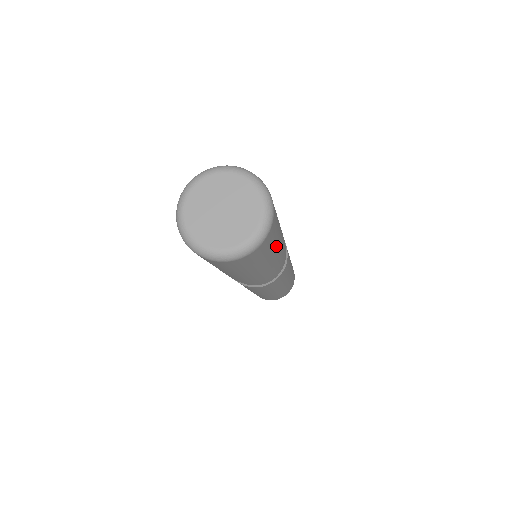
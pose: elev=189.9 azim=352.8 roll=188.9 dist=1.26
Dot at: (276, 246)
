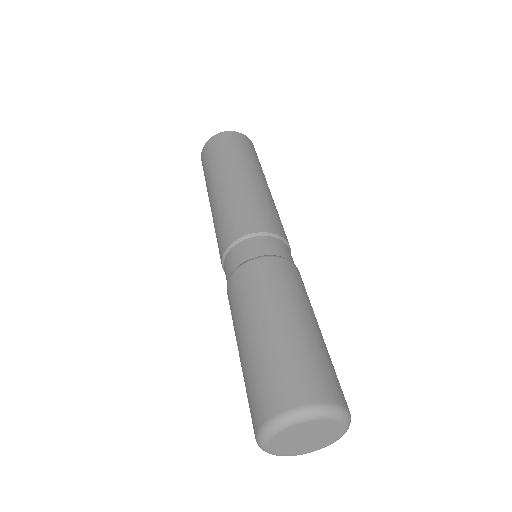
Dot at: occluded
